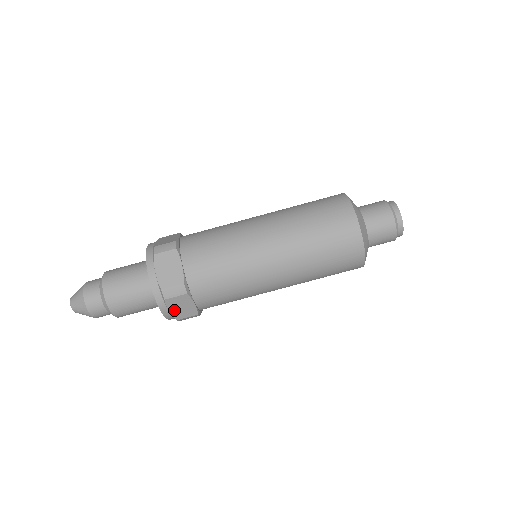
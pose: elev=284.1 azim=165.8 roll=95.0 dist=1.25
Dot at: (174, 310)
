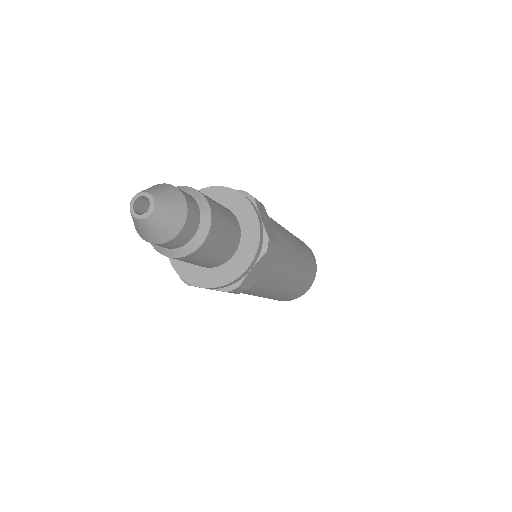
Dot at: (263, 220)
